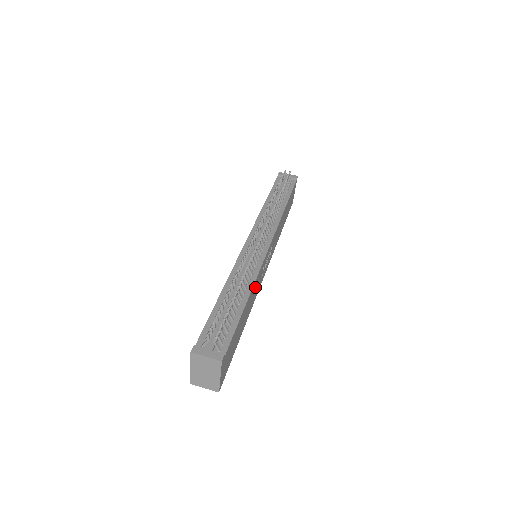
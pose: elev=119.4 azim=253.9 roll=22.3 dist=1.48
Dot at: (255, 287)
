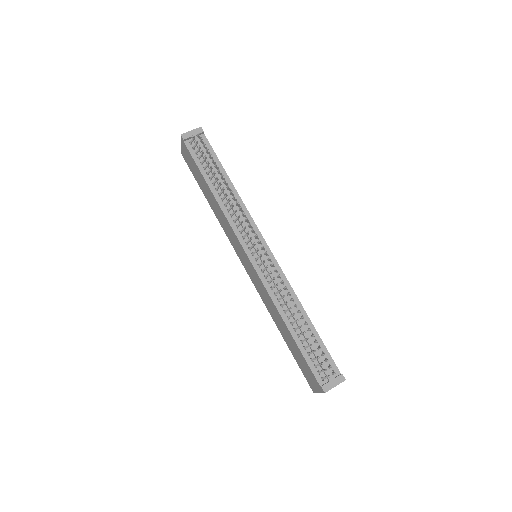
Dot at: occluded
